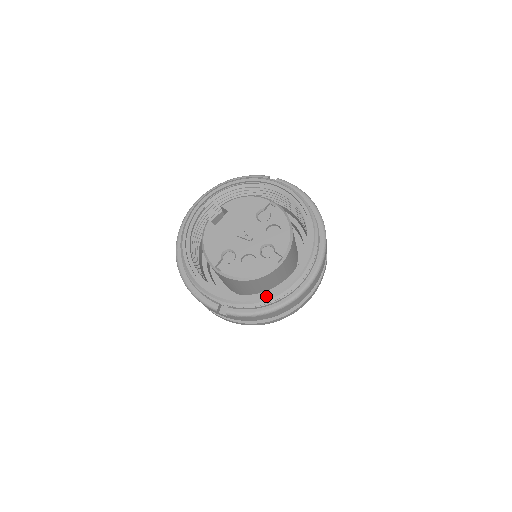
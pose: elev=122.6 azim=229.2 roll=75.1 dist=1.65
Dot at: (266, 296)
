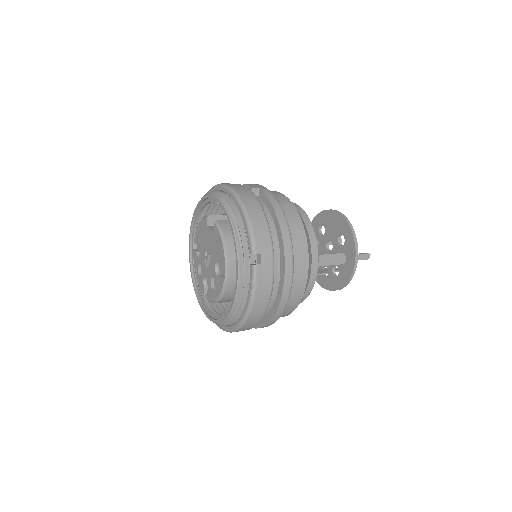
Dot at: (195, 292)
